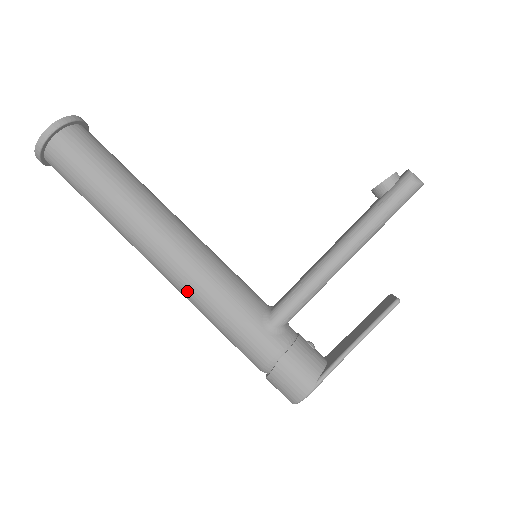
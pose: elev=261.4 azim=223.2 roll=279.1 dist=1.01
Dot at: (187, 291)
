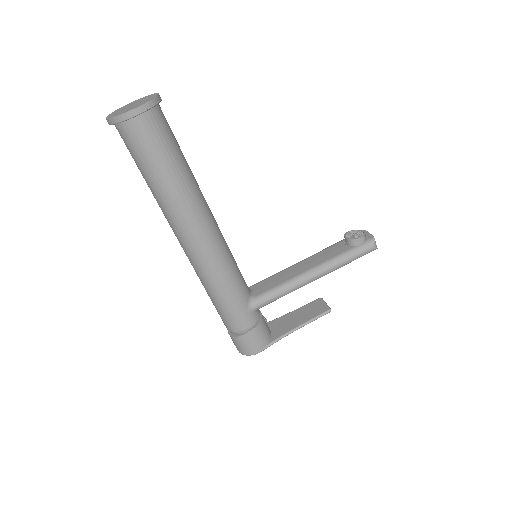
Dot at: (204, 272)
